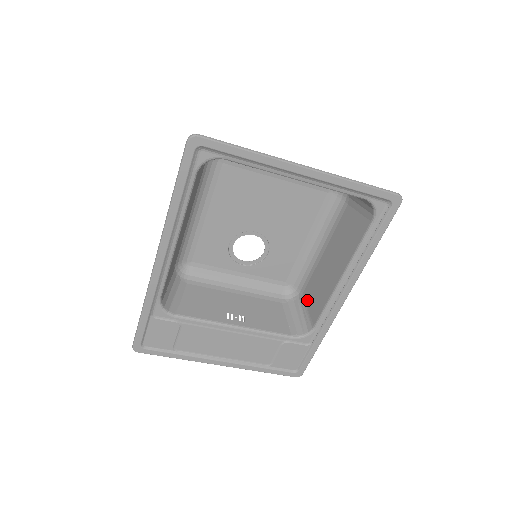
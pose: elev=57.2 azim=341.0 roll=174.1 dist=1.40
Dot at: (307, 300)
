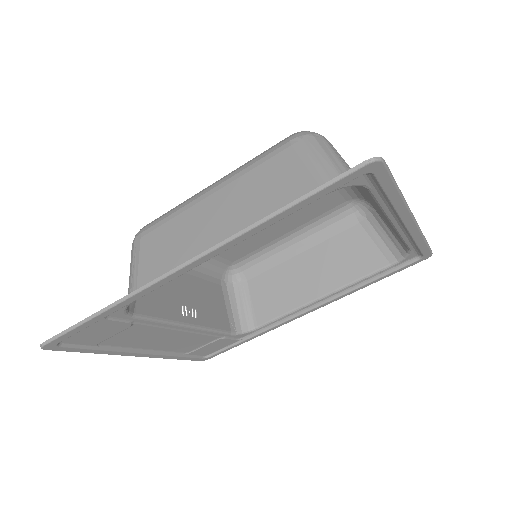
Dot at: (254, 292)
